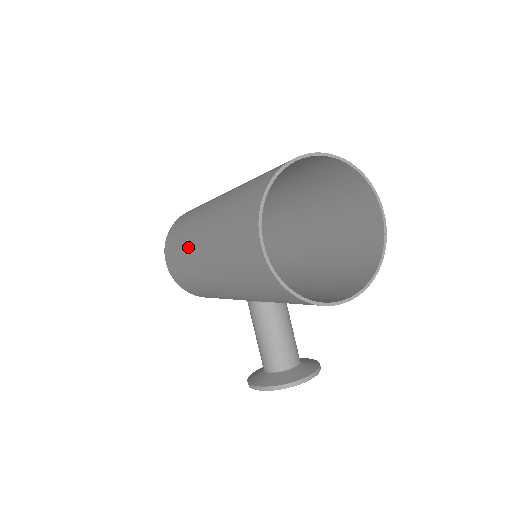
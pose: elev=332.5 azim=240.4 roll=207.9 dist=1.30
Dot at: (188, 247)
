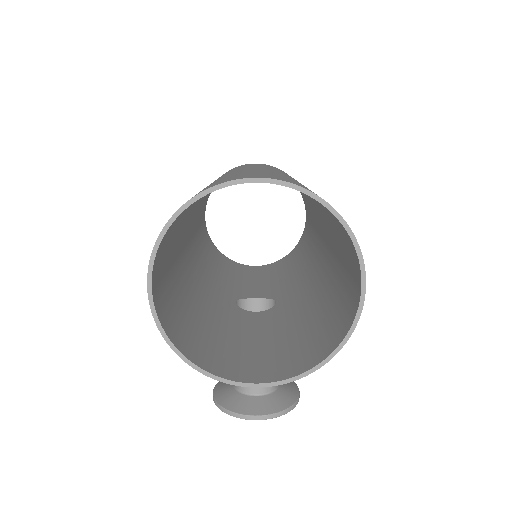
Dot at: occluded
